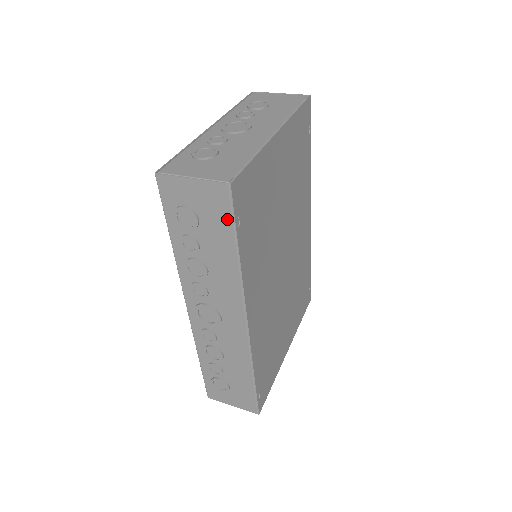
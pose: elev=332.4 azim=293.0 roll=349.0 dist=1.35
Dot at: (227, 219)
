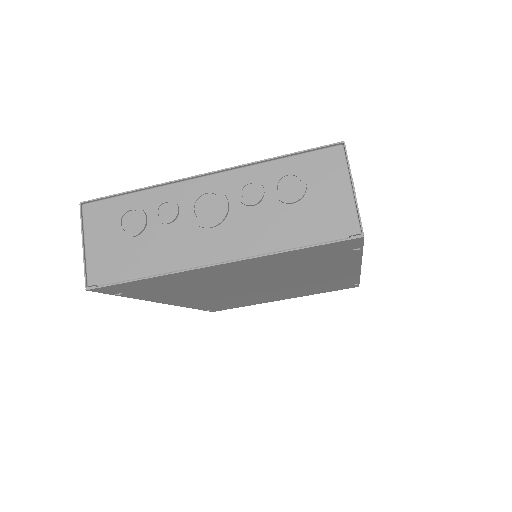
Dot at: occluded
